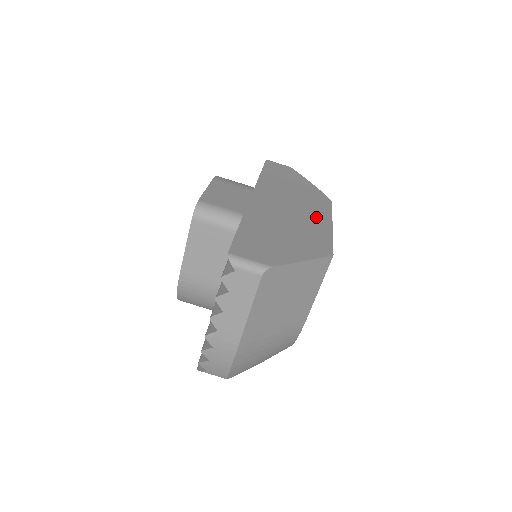
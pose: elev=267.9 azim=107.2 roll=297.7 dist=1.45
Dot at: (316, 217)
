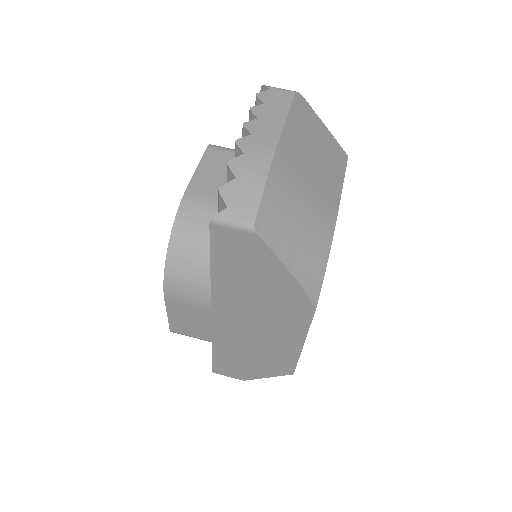
Dot at: occluded
